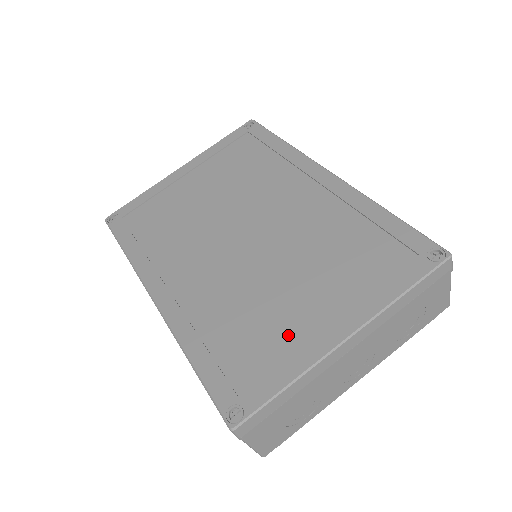
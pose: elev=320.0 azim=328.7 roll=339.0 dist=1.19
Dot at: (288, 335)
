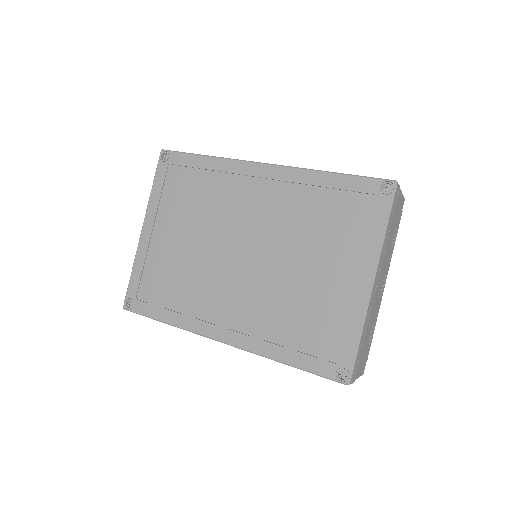
Dot at: (334, 305)
